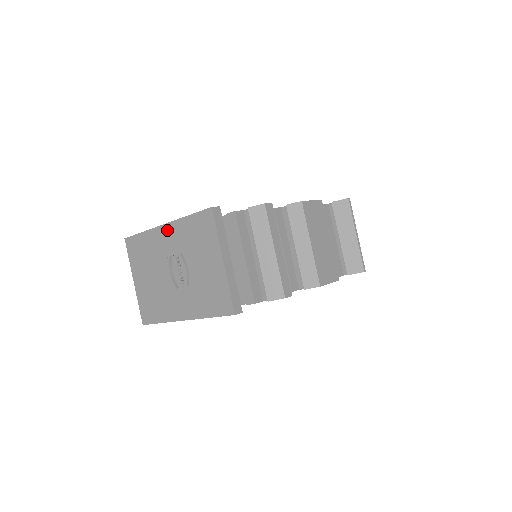
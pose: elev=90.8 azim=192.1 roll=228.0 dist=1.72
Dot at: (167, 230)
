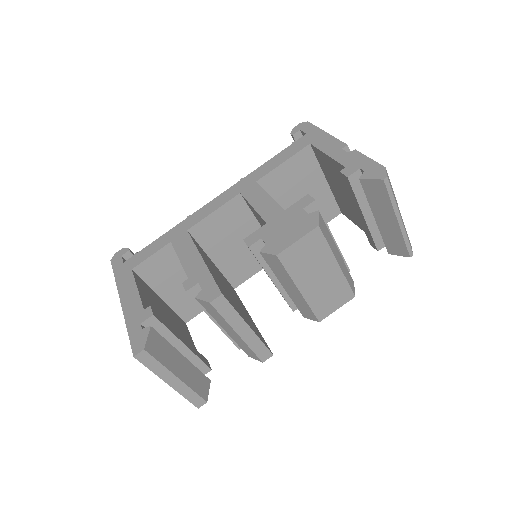
Dot at: occluded
